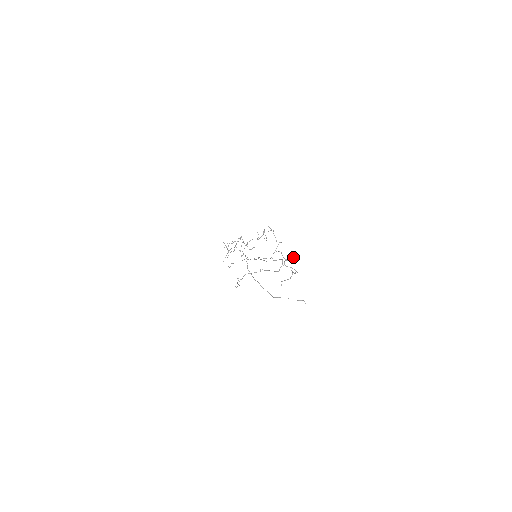
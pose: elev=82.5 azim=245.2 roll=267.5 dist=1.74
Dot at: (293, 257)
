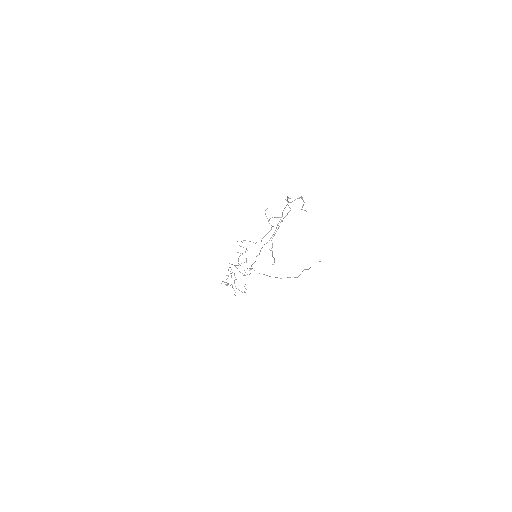
Dot at: (285, 207)
